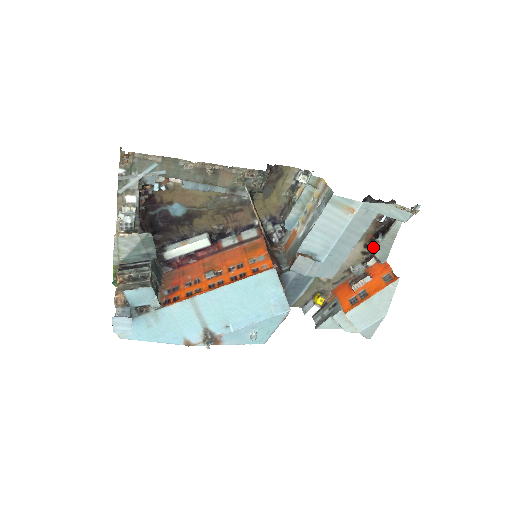
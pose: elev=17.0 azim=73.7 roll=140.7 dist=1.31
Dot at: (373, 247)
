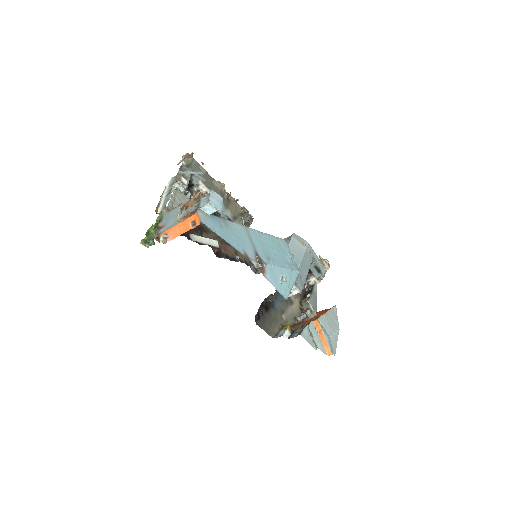
Dot at: (308, 299)
